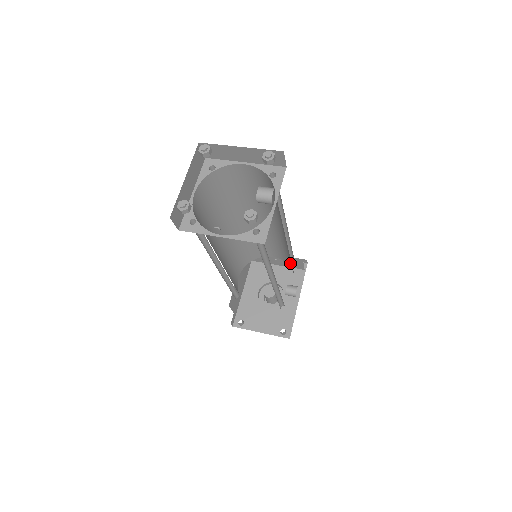
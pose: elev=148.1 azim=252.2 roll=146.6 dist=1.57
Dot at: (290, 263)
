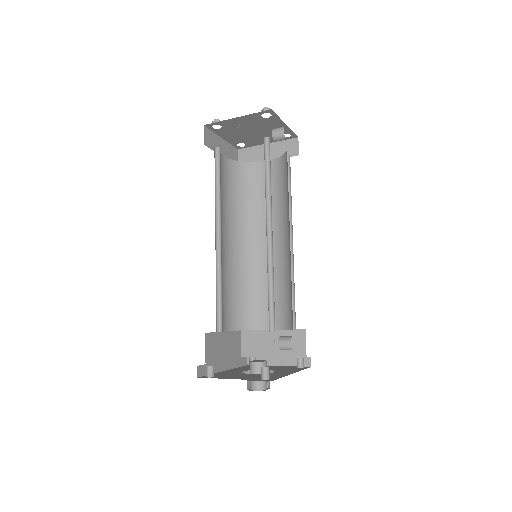
Dot at: (290, 313)
